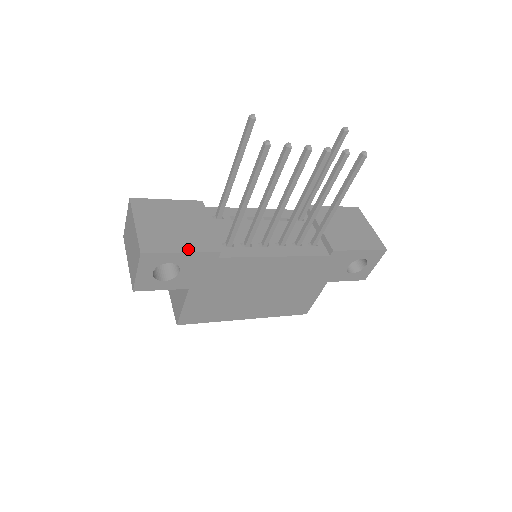
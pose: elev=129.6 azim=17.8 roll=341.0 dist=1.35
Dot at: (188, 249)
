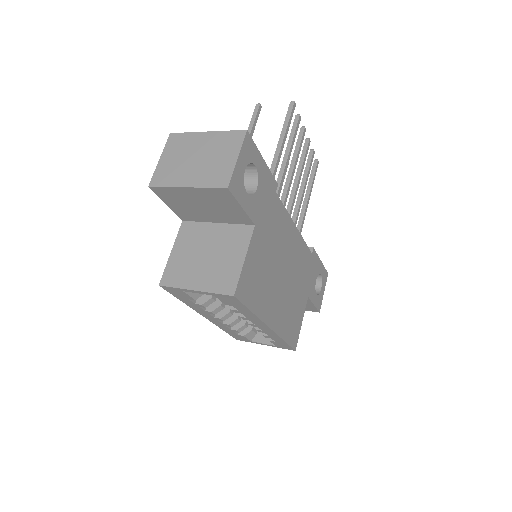
Dot at: occluded
